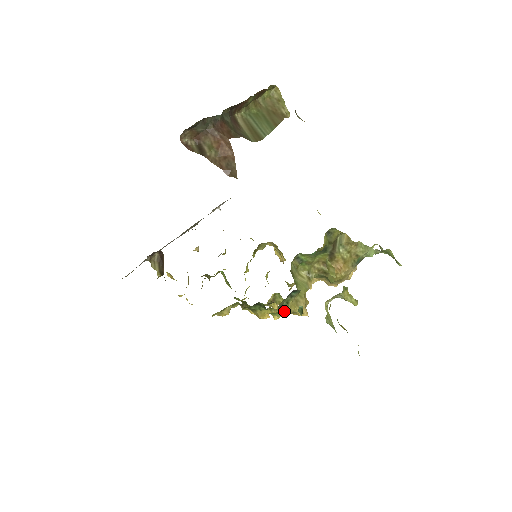
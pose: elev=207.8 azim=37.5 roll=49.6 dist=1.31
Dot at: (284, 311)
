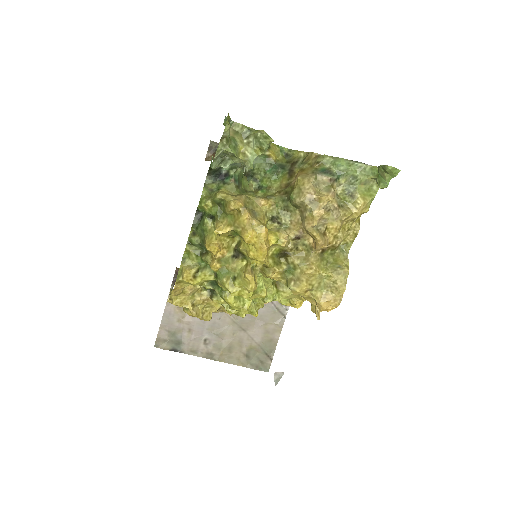
Dot at: (213, 197)
